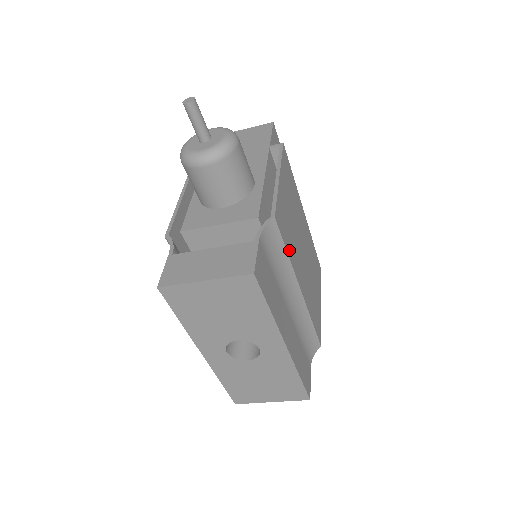
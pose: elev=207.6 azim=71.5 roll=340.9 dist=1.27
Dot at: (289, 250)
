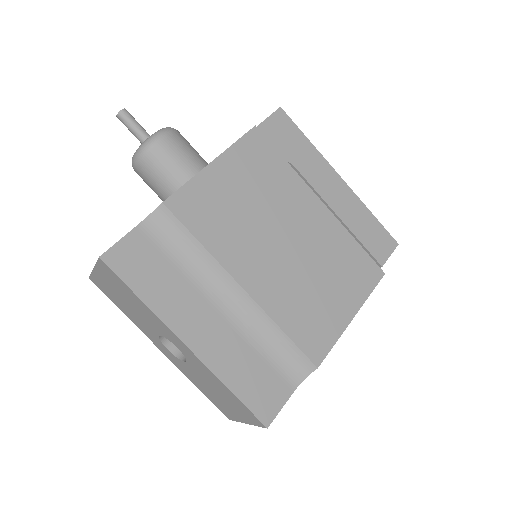
Dot at: (210, 239)
